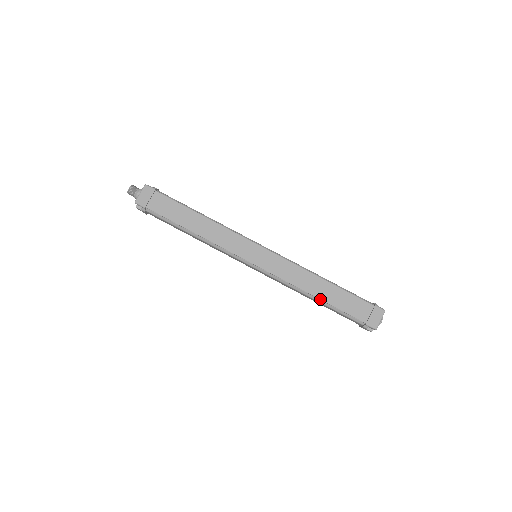
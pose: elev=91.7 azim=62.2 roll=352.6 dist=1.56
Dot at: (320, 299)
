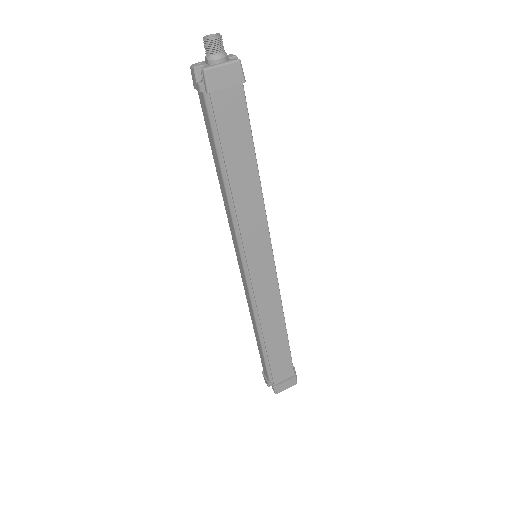
Dot at: (265, 343)
